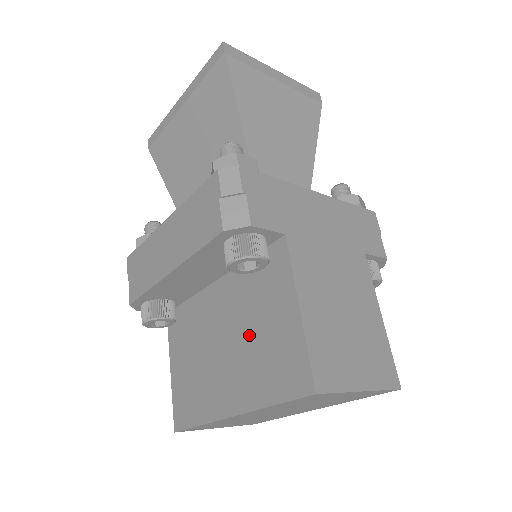
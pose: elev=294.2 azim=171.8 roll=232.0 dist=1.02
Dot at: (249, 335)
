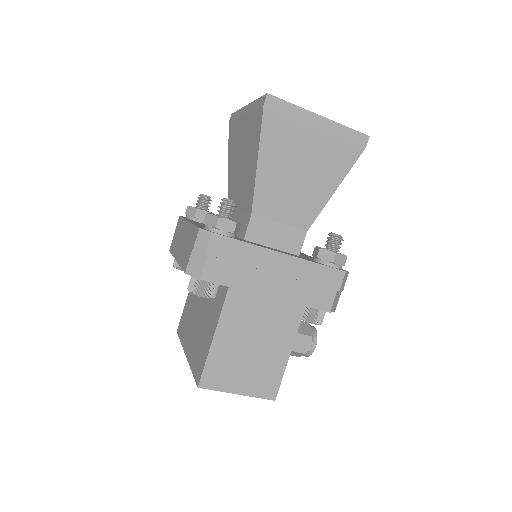
Dot at: (203, 323)
